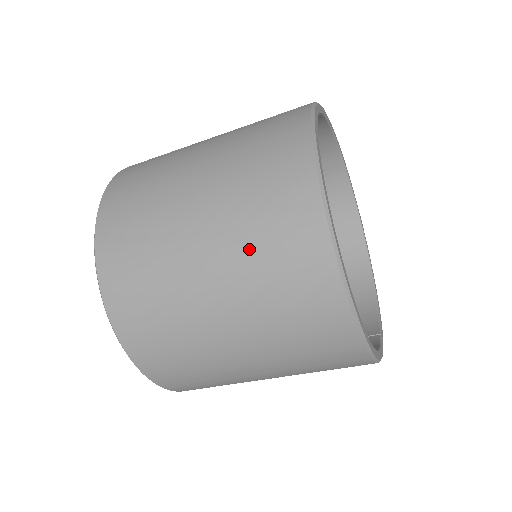
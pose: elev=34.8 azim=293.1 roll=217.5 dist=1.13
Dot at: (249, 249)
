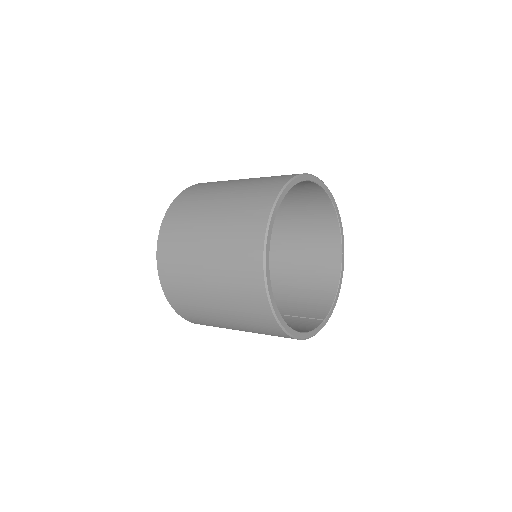
Dot at: (227, 270)
